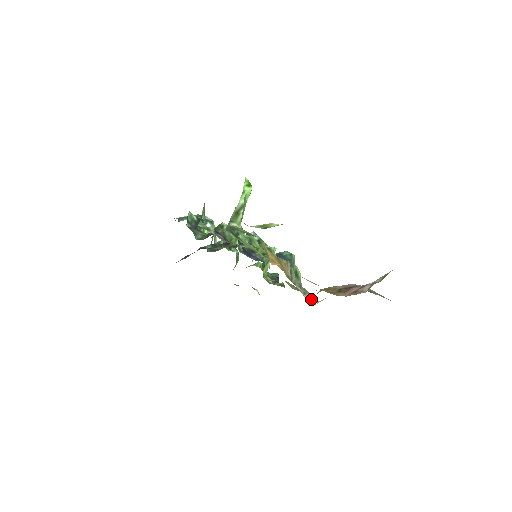
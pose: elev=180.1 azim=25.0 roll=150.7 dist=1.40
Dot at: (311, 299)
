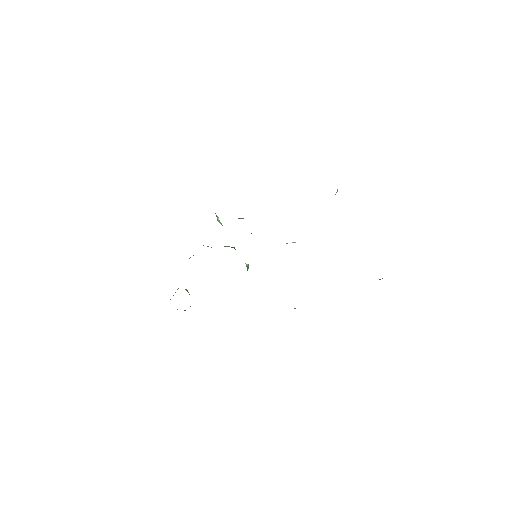
Dot at: occluded
